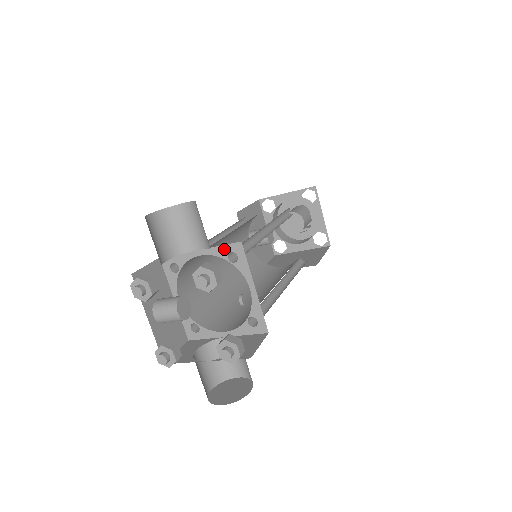
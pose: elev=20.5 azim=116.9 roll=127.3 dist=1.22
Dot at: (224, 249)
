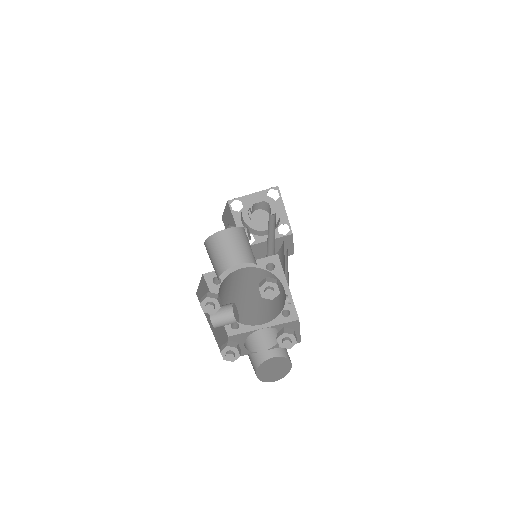
Dot at: (263, 261)
